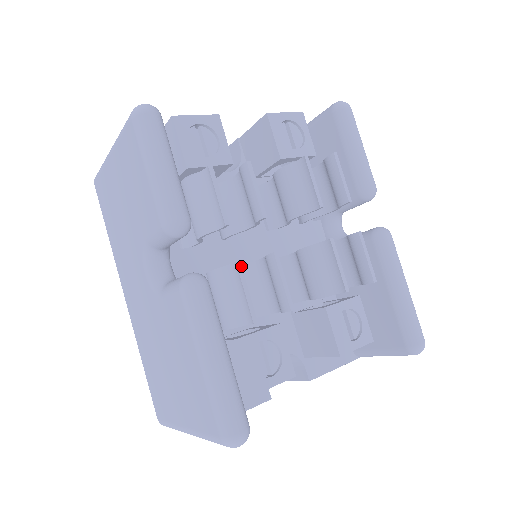
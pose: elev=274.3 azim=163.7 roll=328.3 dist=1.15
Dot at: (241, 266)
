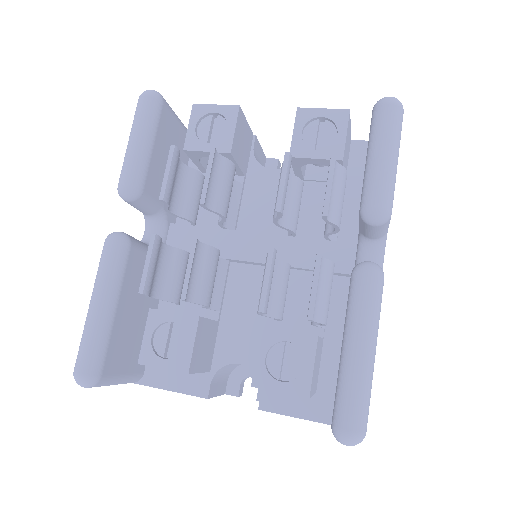
Dot at: (154, 239)
